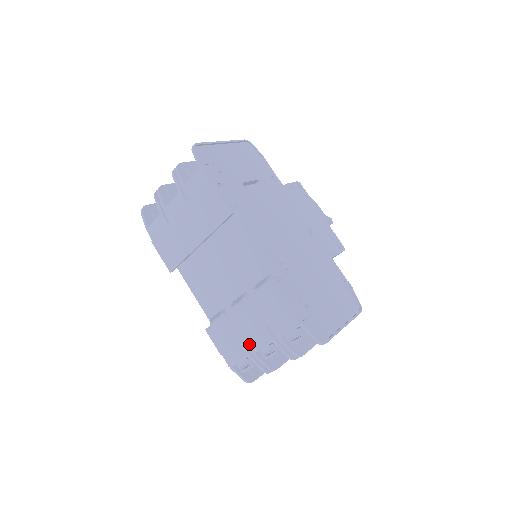
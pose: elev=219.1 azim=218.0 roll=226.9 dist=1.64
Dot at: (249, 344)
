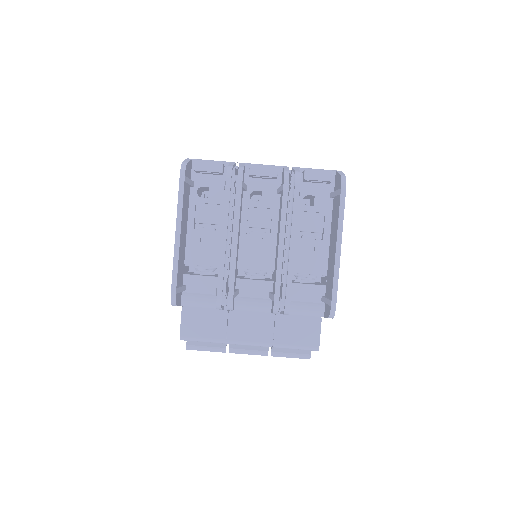
Dot at: occluded
